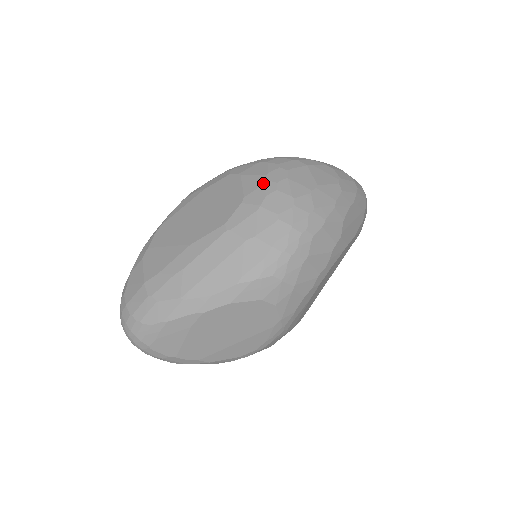
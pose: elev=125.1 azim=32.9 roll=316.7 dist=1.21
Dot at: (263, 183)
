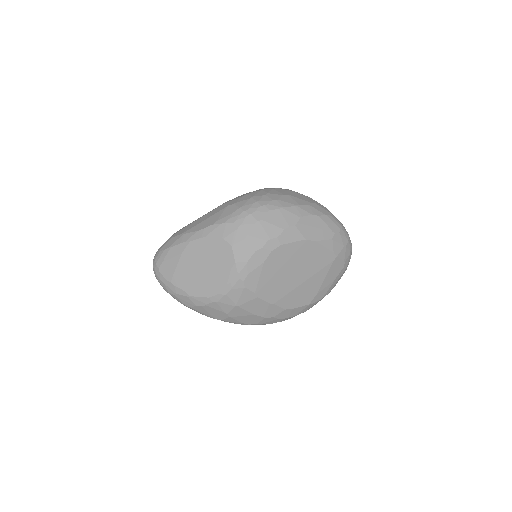
Dot at: occluded
